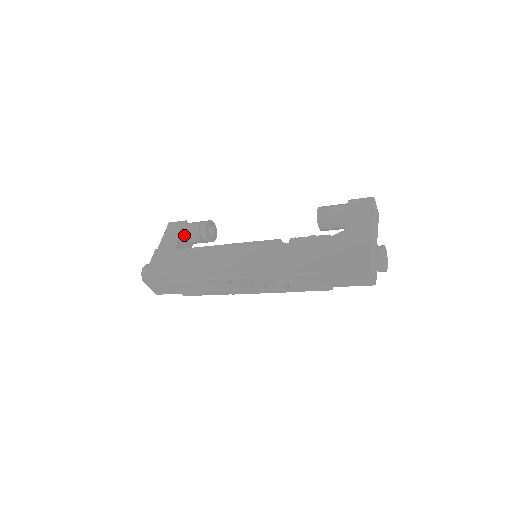
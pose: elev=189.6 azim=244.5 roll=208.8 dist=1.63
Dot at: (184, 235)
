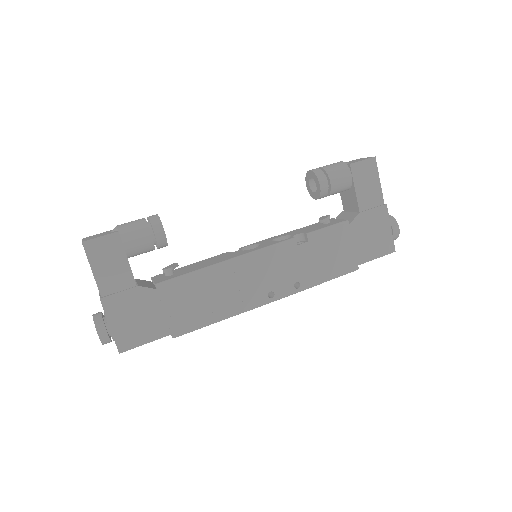
Dot at: (128, 255)
